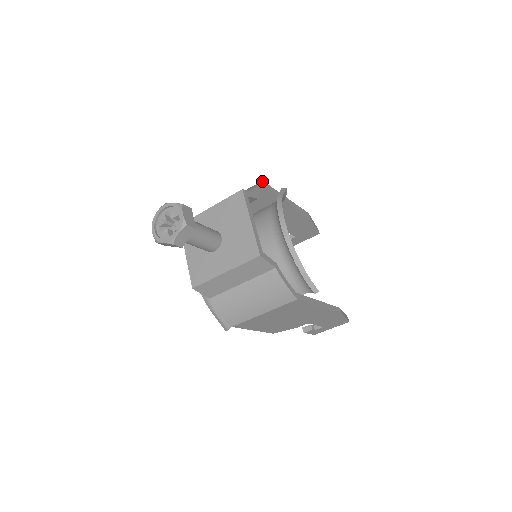
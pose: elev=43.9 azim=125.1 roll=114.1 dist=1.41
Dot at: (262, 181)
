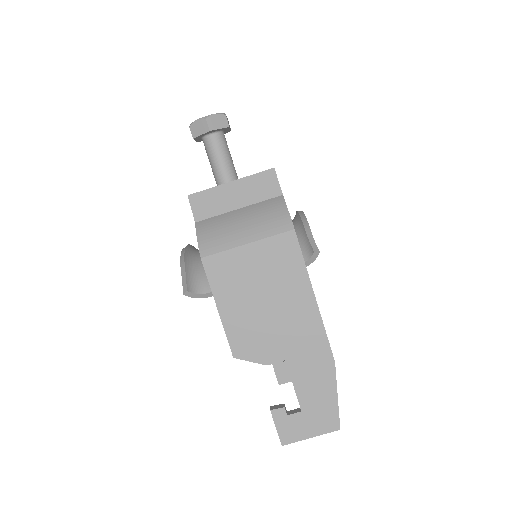
Dot at: occluded
